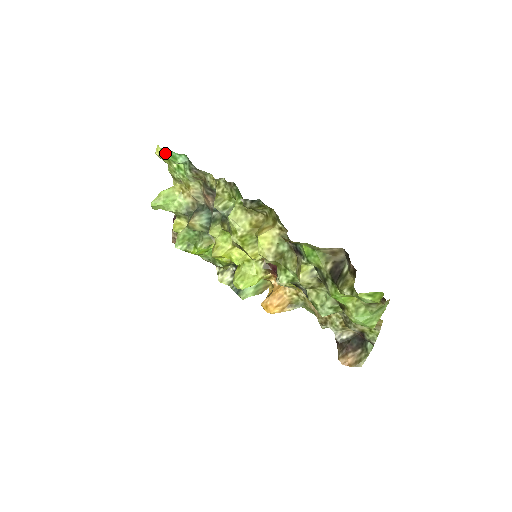
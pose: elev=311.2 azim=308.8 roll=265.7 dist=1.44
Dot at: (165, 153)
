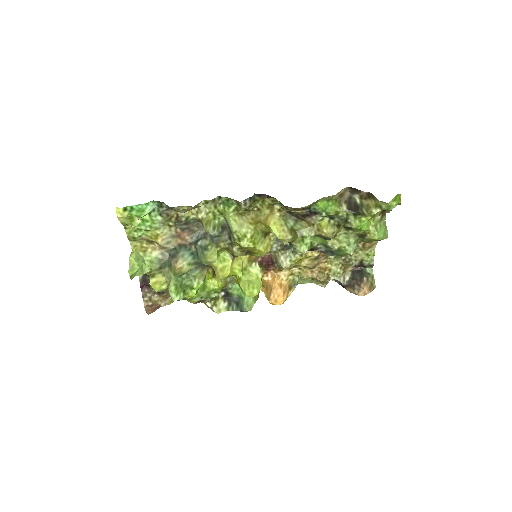
Dot at: (128, 212)
